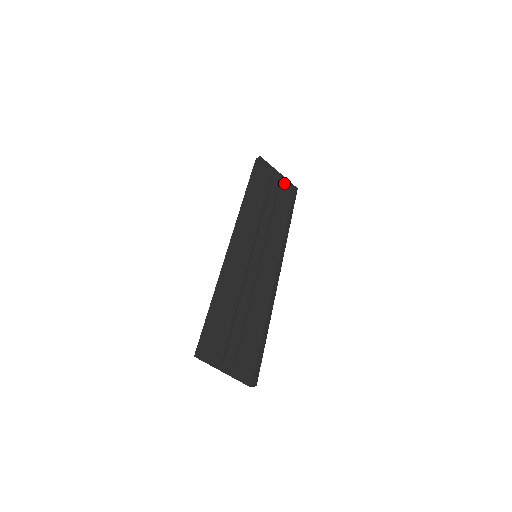
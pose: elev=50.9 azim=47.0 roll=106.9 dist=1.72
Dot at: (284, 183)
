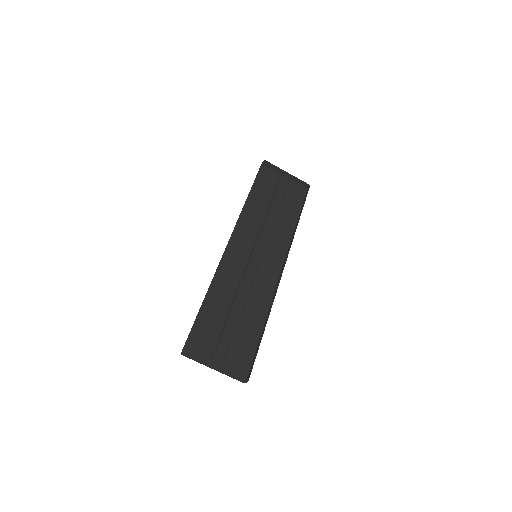
Dot at: (296, 182)
